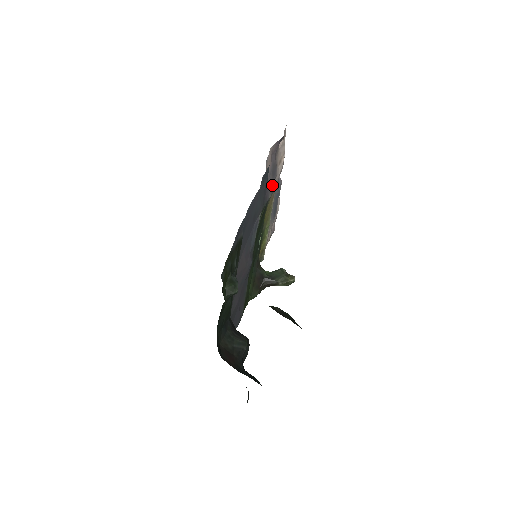
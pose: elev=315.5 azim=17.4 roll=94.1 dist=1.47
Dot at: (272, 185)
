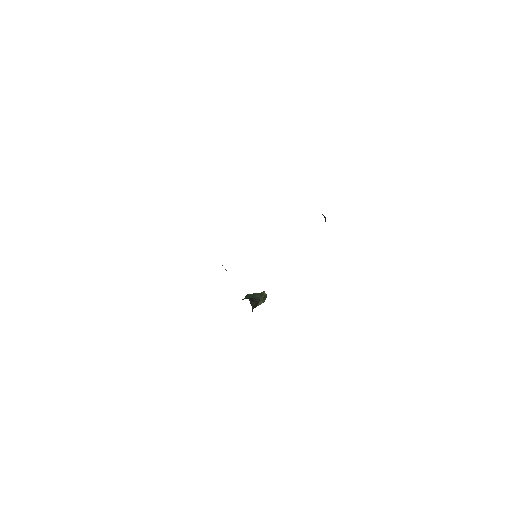
Dot at: occluded
